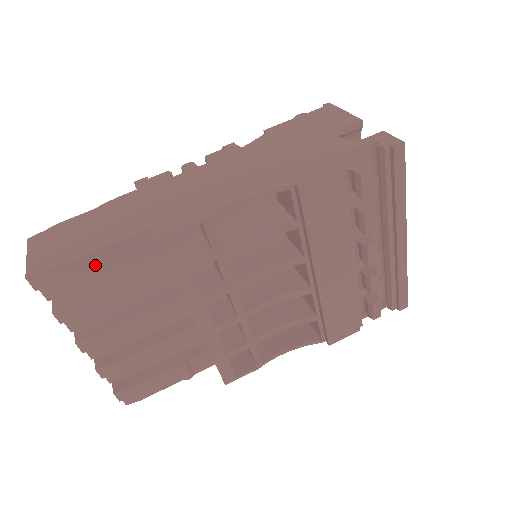
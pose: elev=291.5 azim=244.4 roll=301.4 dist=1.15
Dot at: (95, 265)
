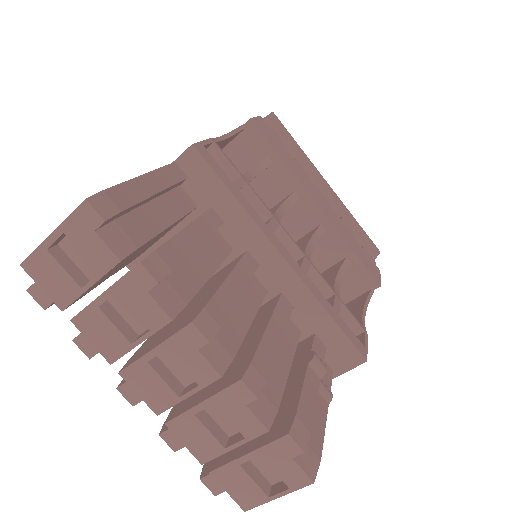
Dot at: (151, 193)
